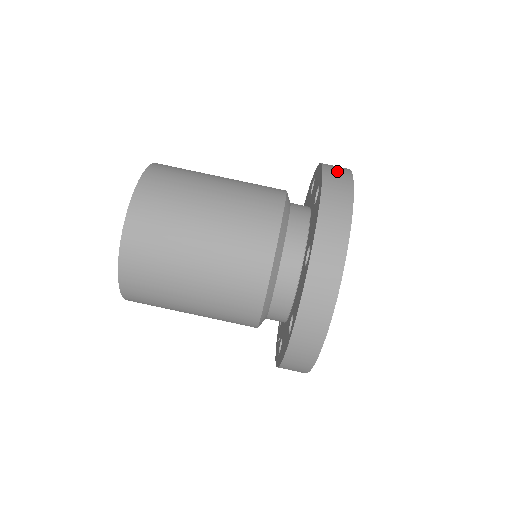
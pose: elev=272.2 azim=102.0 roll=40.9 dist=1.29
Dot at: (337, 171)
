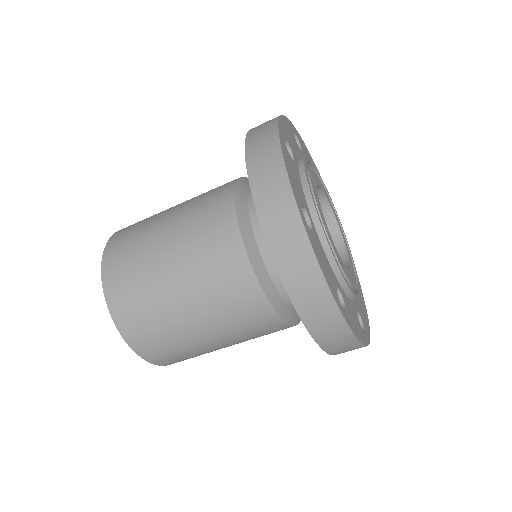
Dot at: (316, 310)
